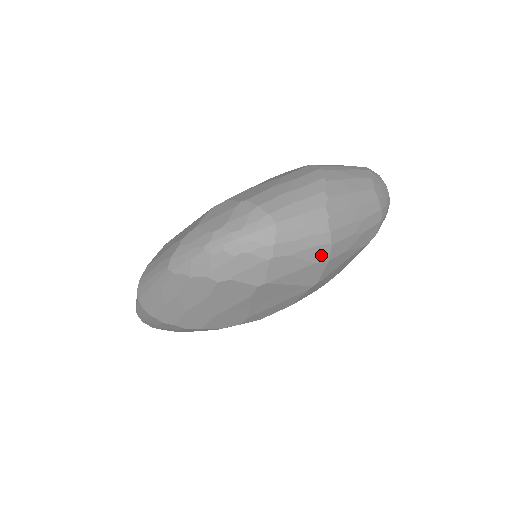
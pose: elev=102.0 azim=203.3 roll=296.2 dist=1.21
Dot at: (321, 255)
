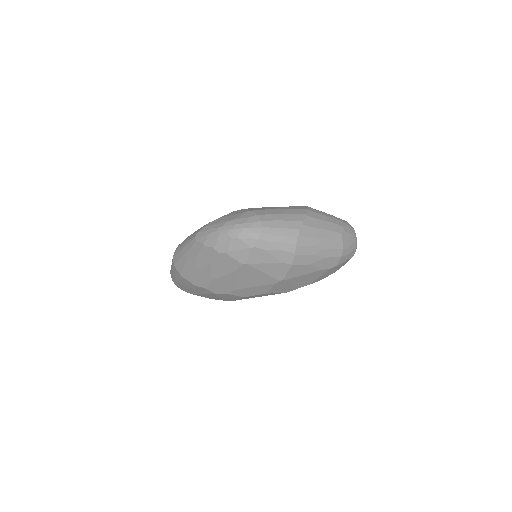
Dot at: (287, 258)
